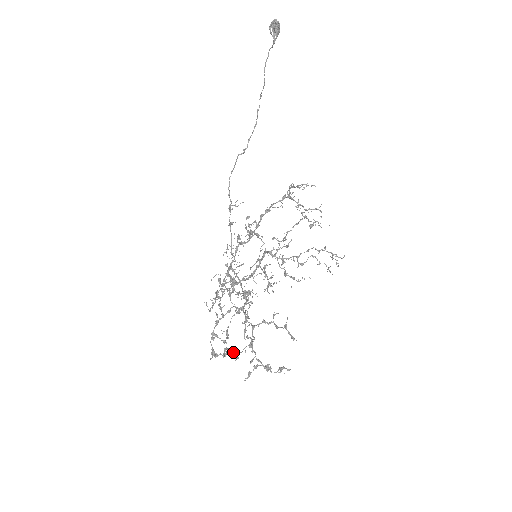
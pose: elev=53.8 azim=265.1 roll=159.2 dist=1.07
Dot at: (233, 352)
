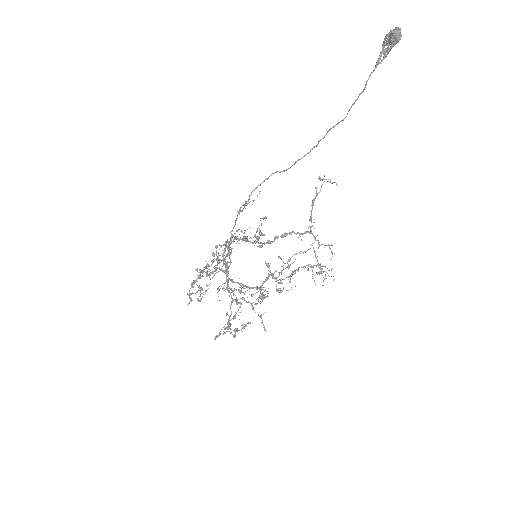
Dot at: (215, 337)
